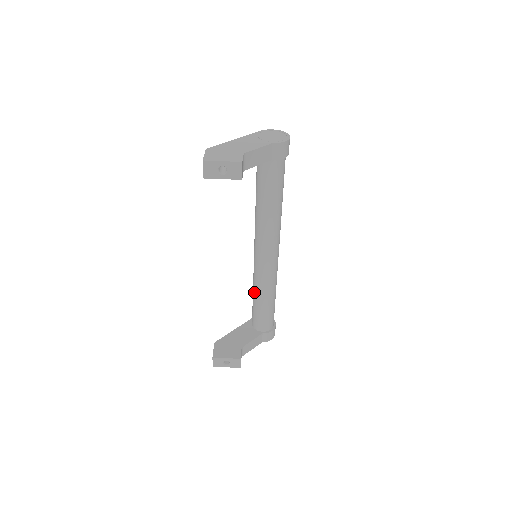
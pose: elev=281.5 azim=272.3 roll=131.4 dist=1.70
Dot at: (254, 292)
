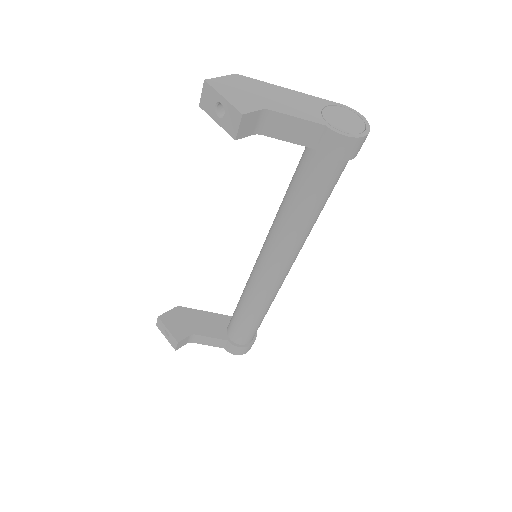
Dot at: (242, 293)
